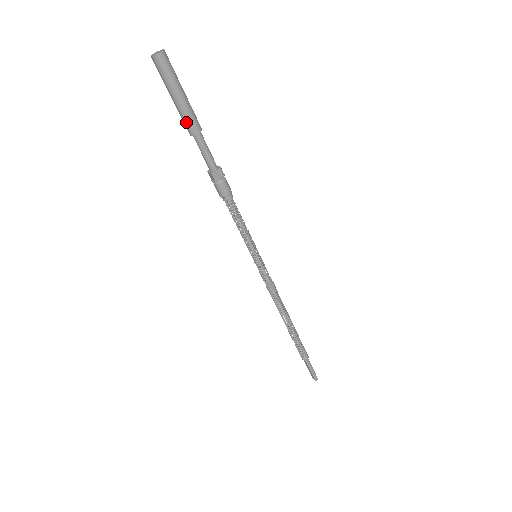
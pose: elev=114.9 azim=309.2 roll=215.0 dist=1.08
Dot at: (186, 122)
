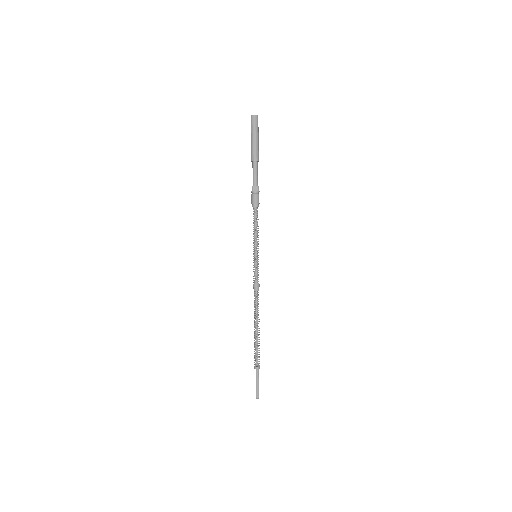
Dot at: (252, 153)
